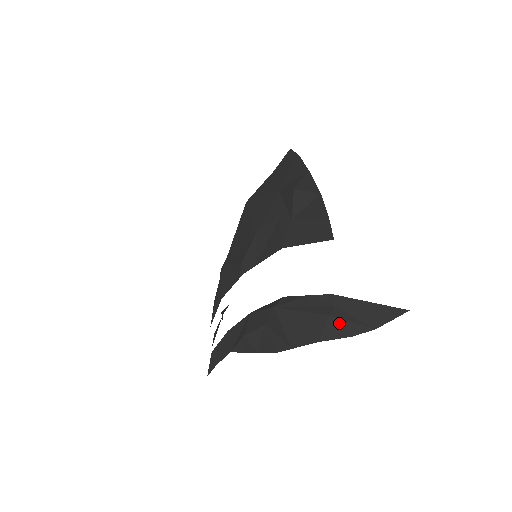
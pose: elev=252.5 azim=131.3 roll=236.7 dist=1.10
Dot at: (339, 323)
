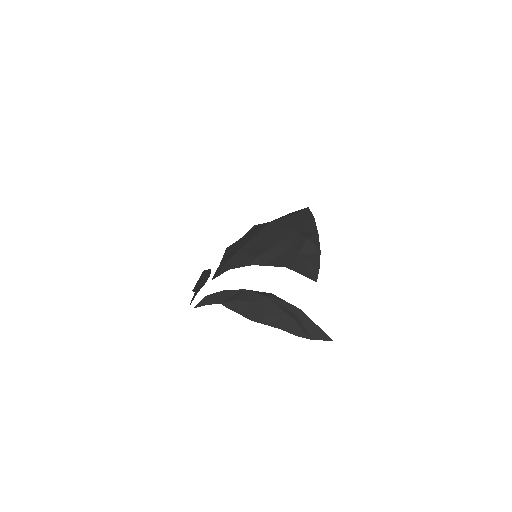
Dot at: (296, 326)
